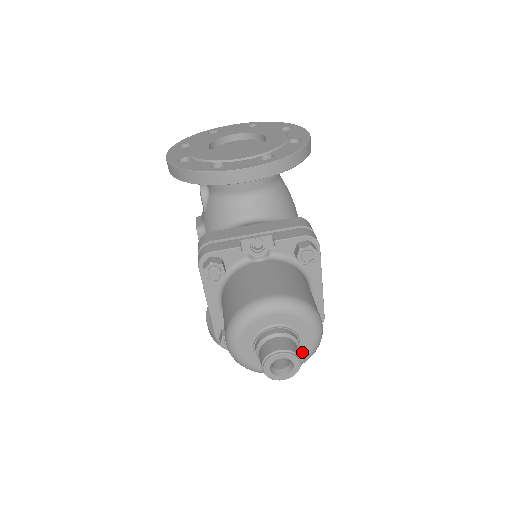
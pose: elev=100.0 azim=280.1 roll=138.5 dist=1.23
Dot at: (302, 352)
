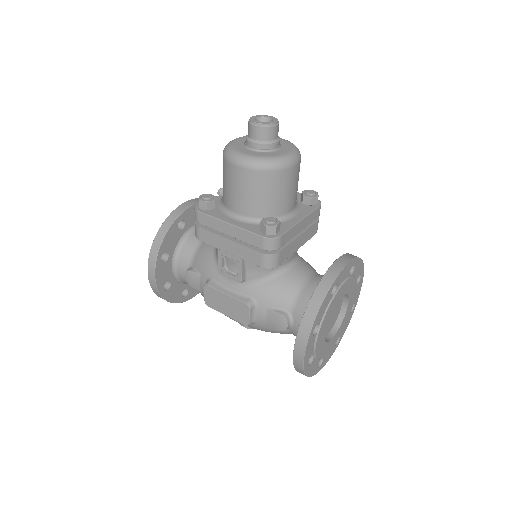
Dot at: (285, 144)
